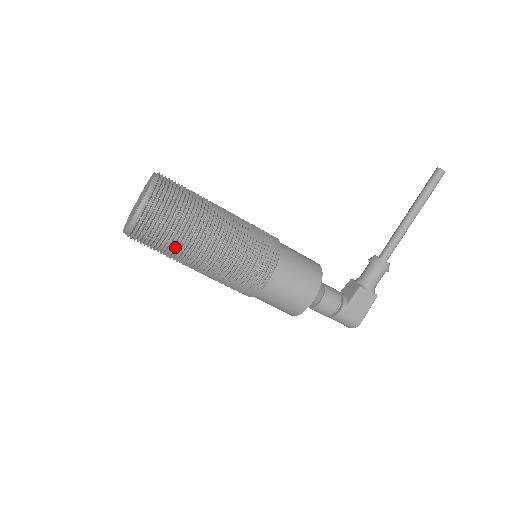
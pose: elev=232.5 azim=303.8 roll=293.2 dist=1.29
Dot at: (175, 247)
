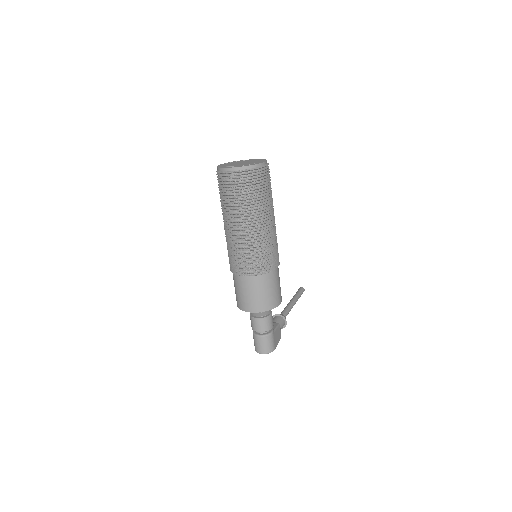
Dot at: (262, 201)
